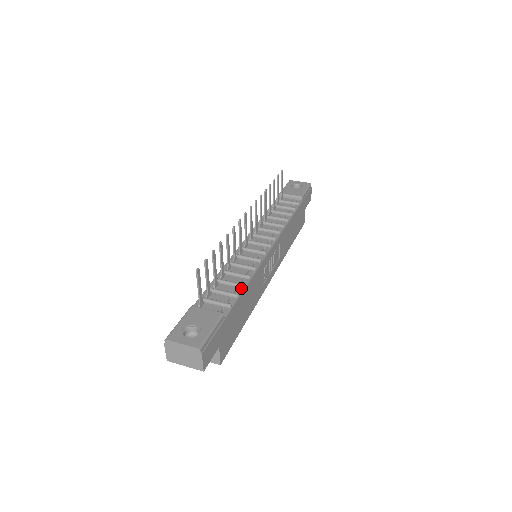
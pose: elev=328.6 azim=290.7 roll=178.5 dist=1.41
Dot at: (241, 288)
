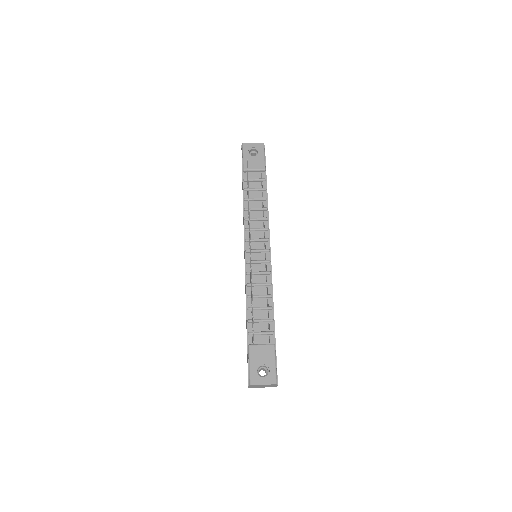
Dot at: (271, 310)
